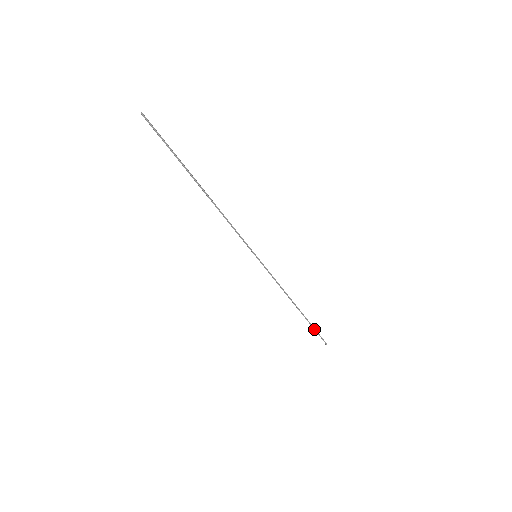
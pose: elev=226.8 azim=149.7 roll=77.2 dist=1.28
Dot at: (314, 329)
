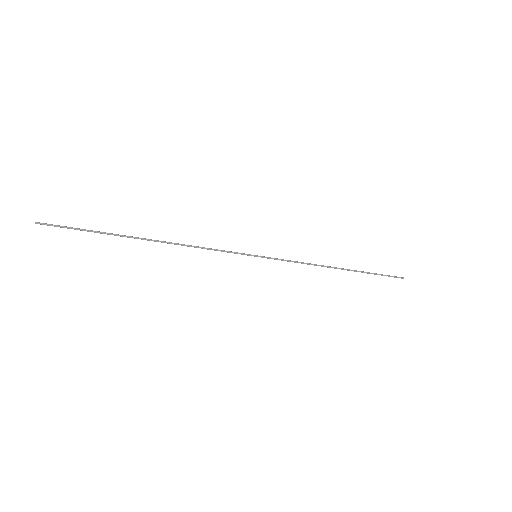
Dot at: occluded
